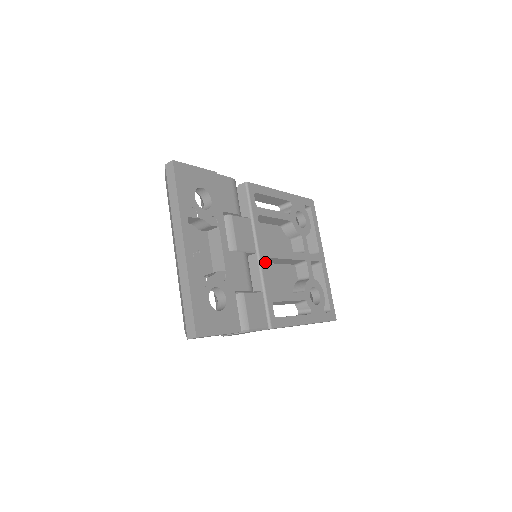
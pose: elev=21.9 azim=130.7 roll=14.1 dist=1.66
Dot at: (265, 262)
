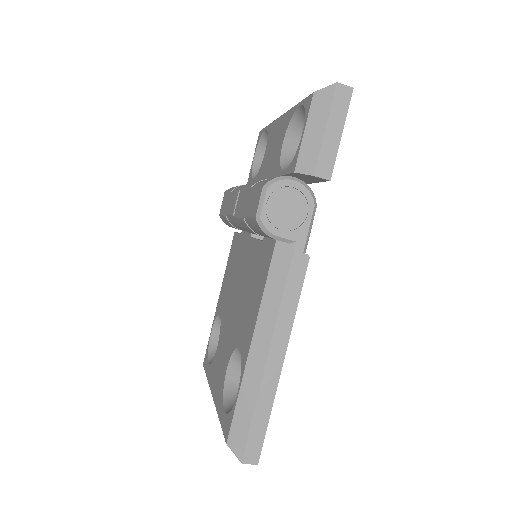
Dot at: occluded
